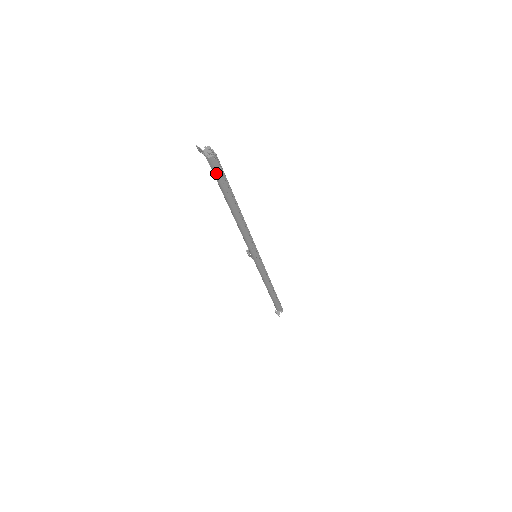
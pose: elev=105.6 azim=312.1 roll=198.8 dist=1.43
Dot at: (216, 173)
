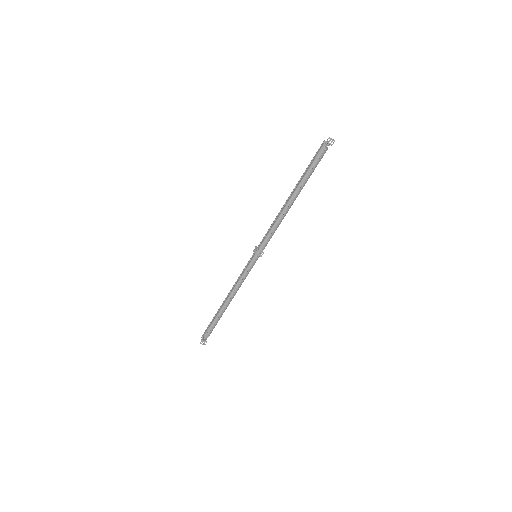
Dot at: occluded
